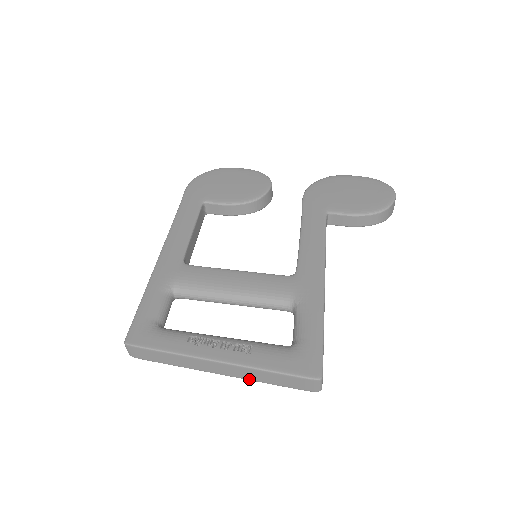
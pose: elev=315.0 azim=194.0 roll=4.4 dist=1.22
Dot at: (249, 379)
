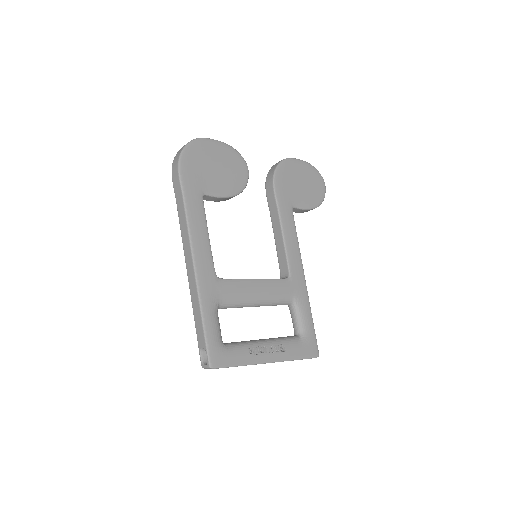
Dot at: occluded
